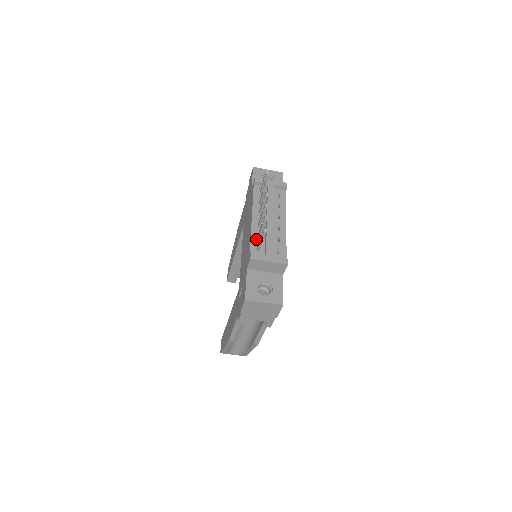
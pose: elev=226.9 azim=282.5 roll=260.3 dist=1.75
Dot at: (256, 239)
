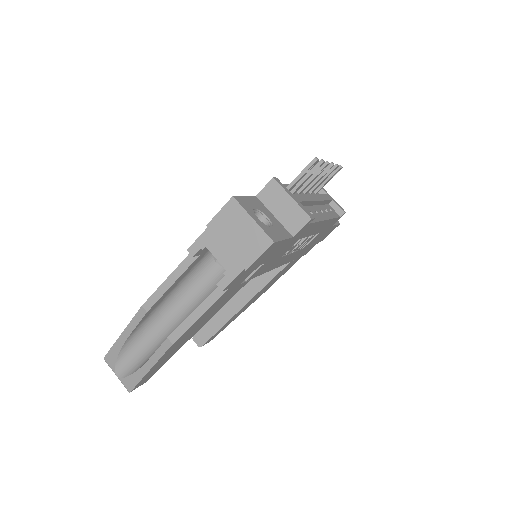
Dot at: occluded
